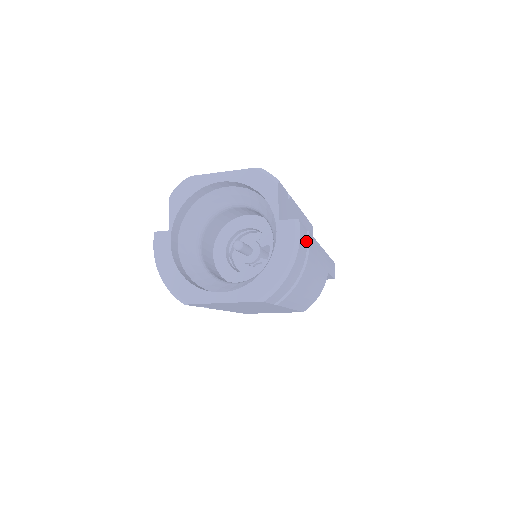
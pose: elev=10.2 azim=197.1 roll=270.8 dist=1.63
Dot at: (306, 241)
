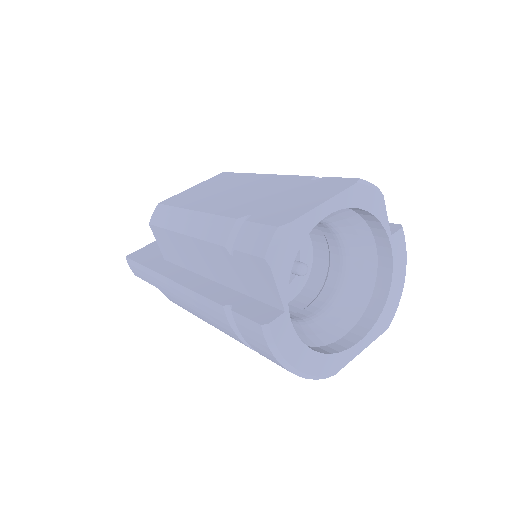
Dot at: occluded
